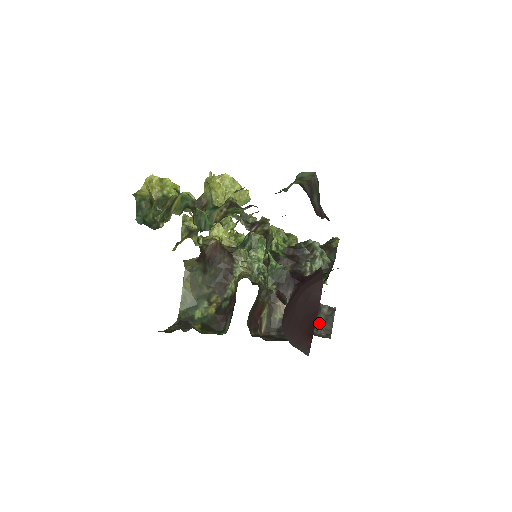
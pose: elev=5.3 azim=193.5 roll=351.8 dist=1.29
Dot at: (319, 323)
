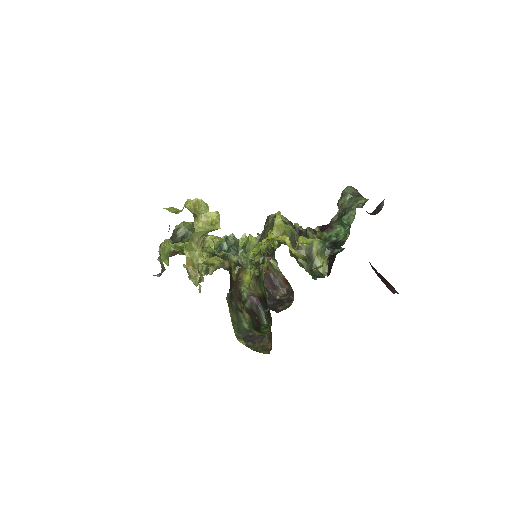
Dot at: occluded
